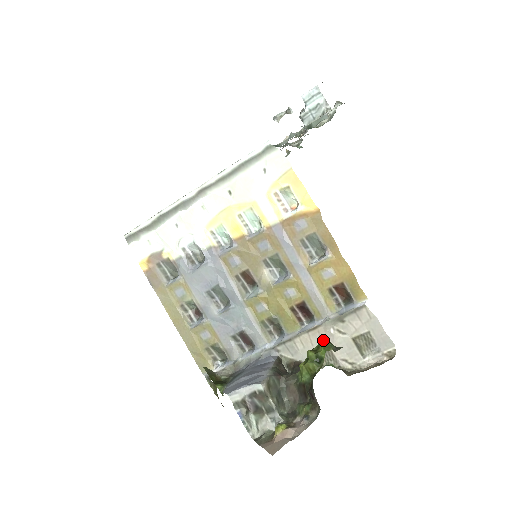
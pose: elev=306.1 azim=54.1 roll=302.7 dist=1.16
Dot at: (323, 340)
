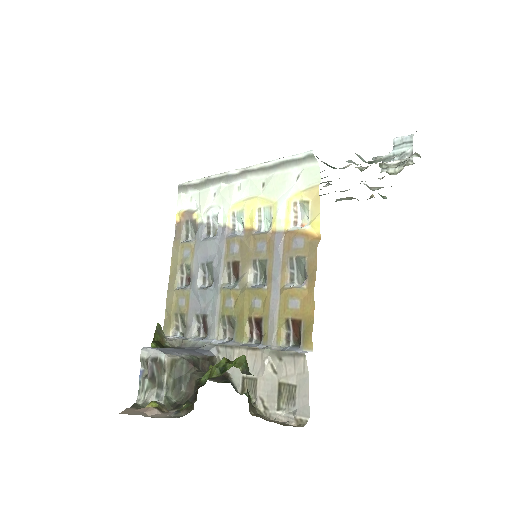
Dot at: (241, 356)
